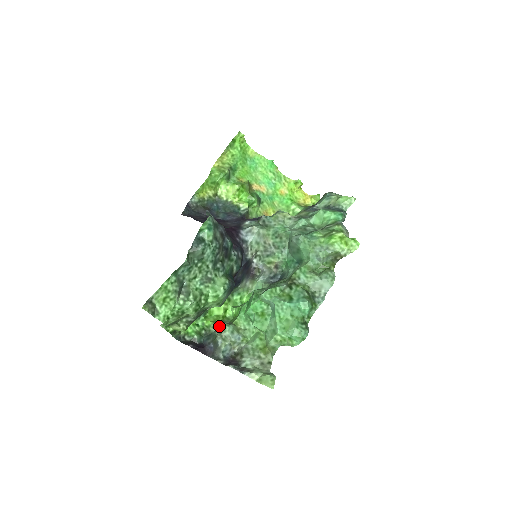
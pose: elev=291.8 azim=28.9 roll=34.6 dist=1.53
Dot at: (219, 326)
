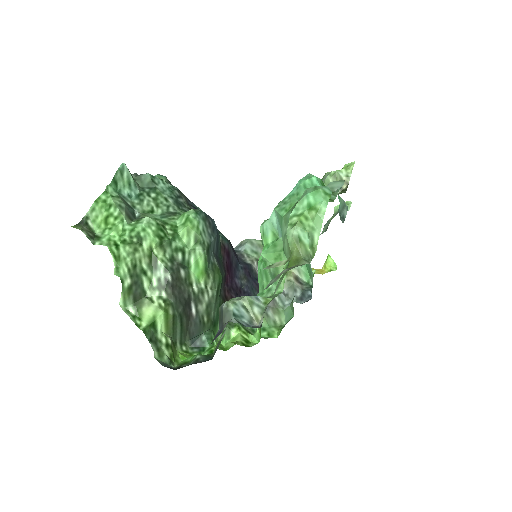
Dot at: occluded
